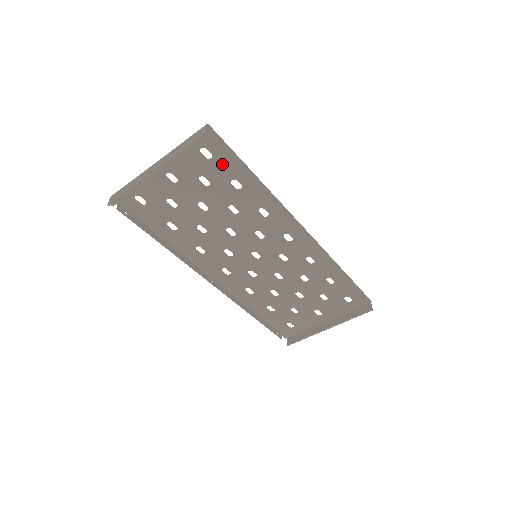
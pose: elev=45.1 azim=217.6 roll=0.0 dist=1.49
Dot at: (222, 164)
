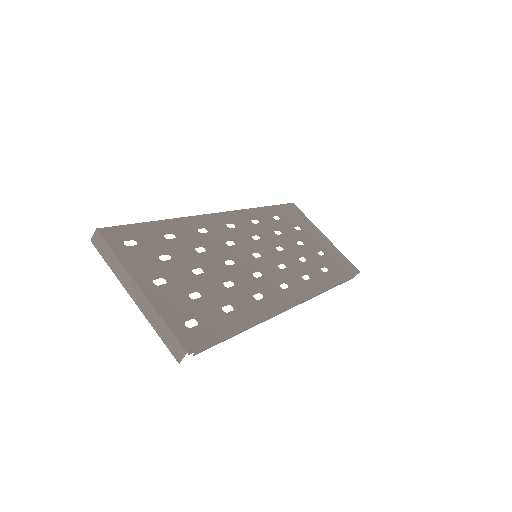
Dot at: (210, 321)
